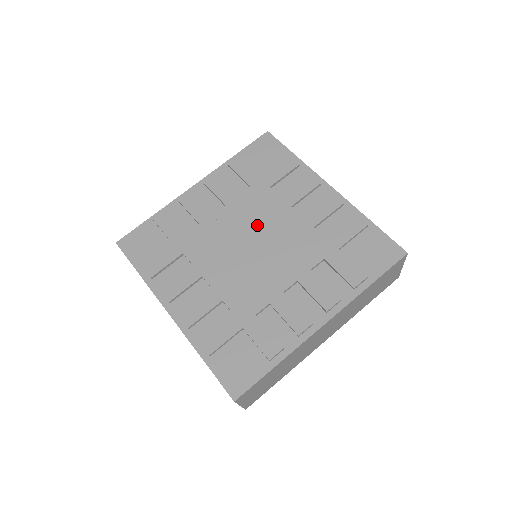
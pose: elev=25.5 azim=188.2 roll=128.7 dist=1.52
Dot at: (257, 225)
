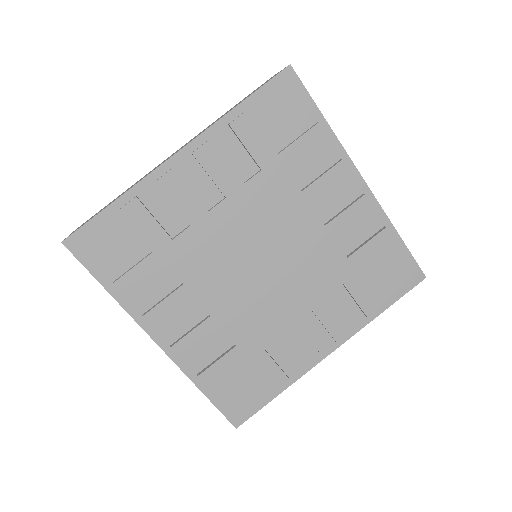
Dot at: (269, 233)
